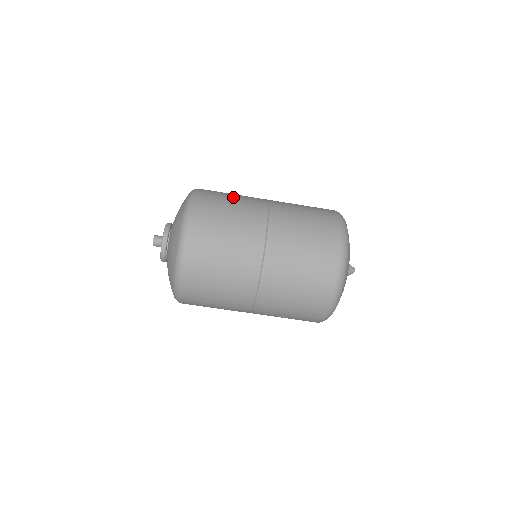
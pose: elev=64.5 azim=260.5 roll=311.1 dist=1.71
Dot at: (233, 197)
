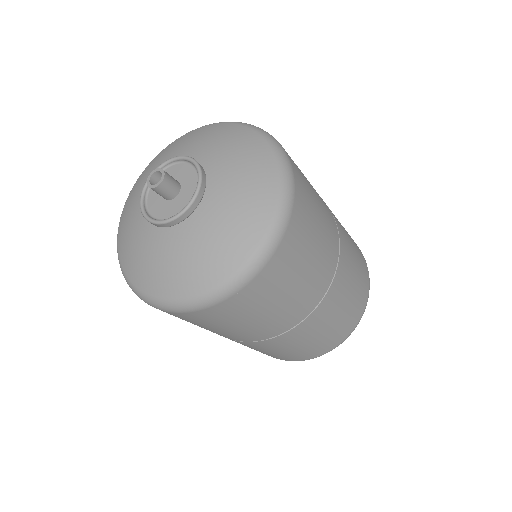
Dot at: (310, 263)
